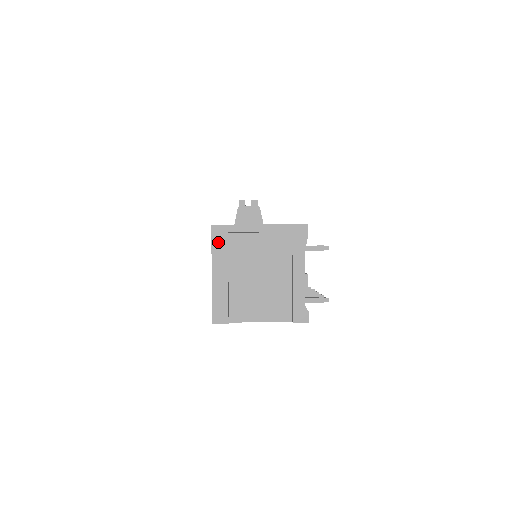
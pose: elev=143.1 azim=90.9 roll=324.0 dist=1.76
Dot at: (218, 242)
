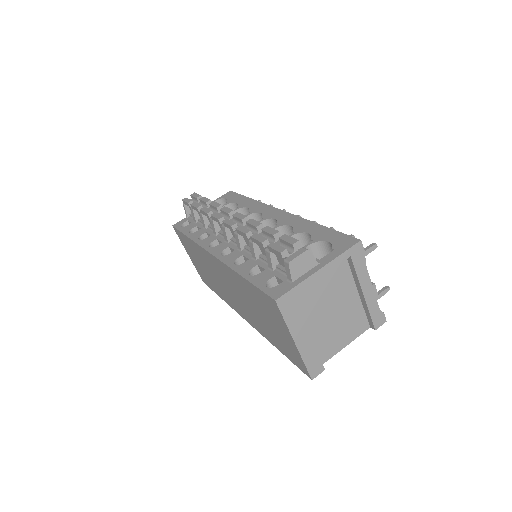
Dot at: (288, 311)
